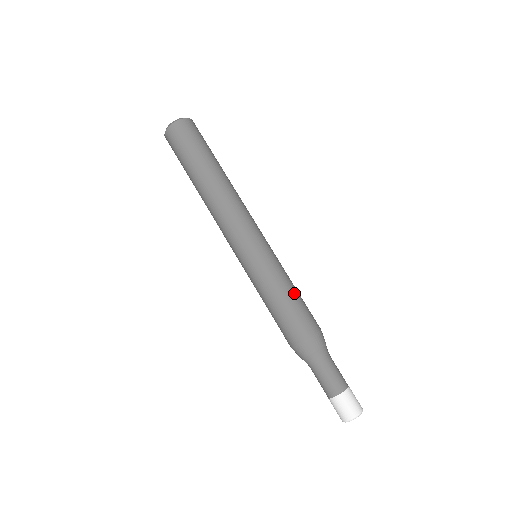
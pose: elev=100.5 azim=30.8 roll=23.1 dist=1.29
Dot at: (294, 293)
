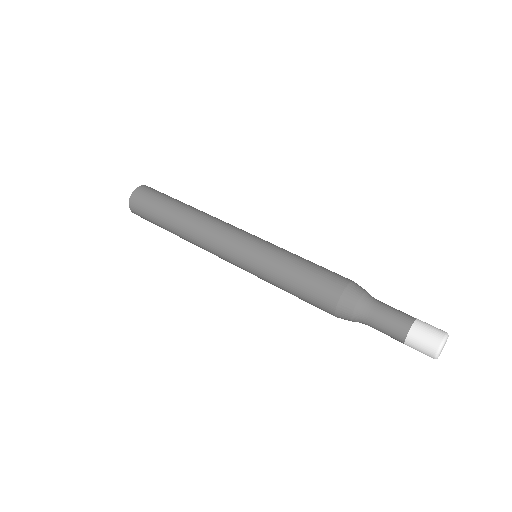
Dot at: occluded
